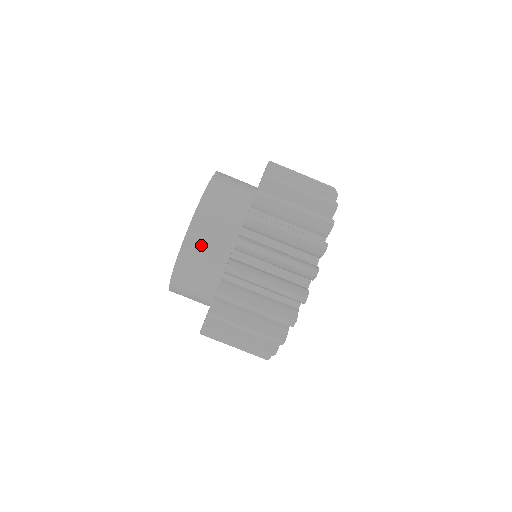
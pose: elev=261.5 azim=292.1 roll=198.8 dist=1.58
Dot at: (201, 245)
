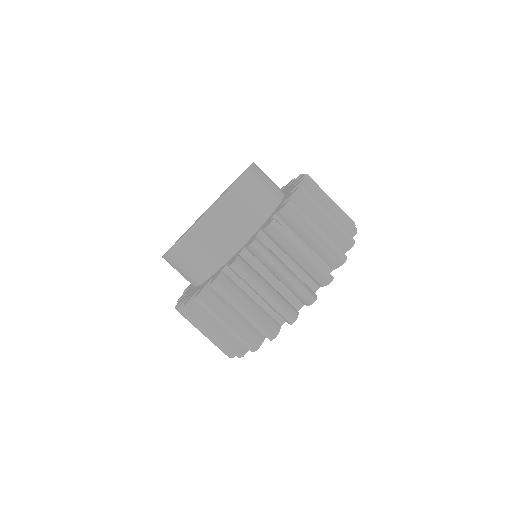
Dot at: (190, 254)
